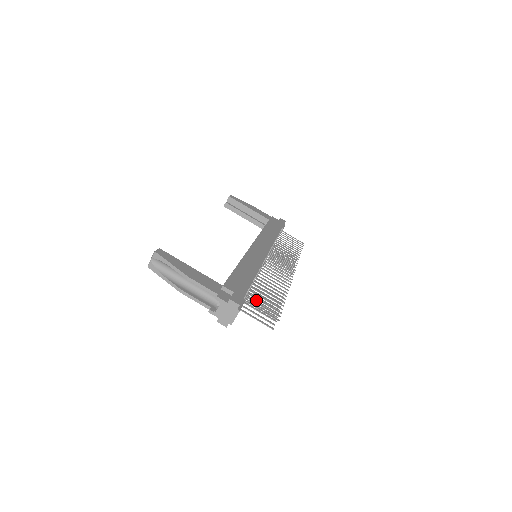
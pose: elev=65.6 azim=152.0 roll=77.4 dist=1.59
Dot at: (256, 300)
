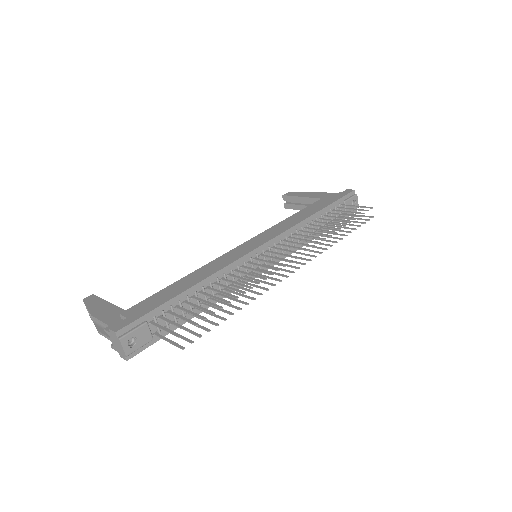
Dot at: occluded
